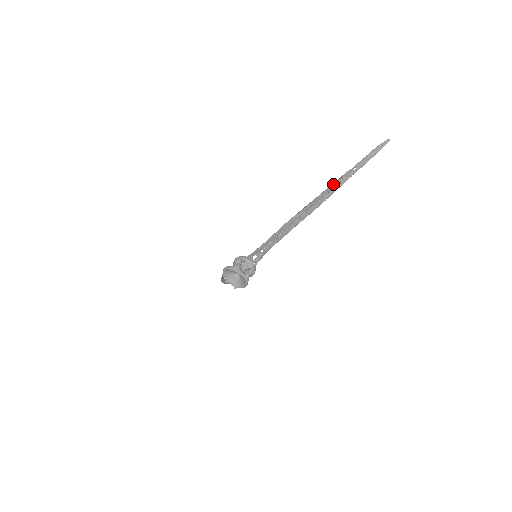
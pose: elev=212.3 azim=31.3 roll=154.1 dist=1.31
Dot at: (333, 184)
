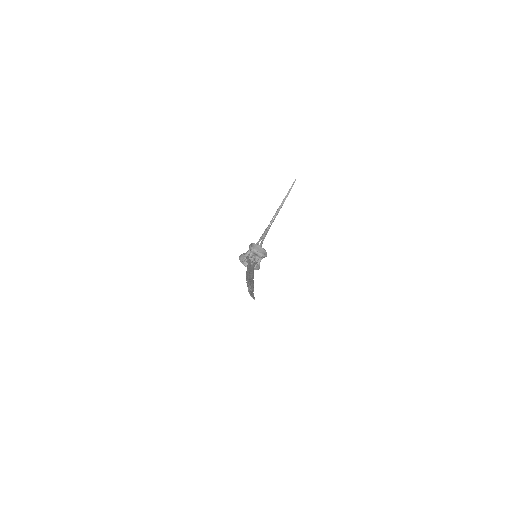
Dot at: (247, 285)
